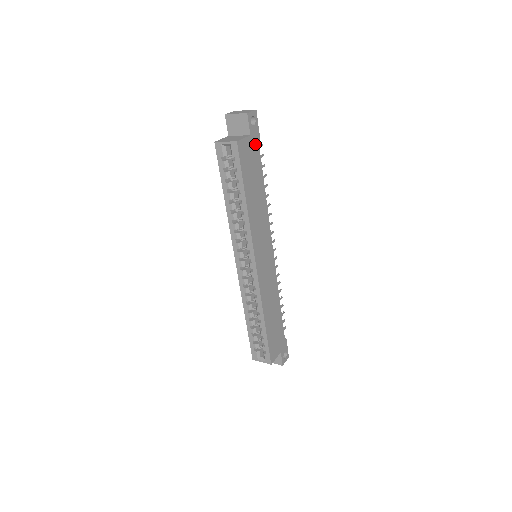
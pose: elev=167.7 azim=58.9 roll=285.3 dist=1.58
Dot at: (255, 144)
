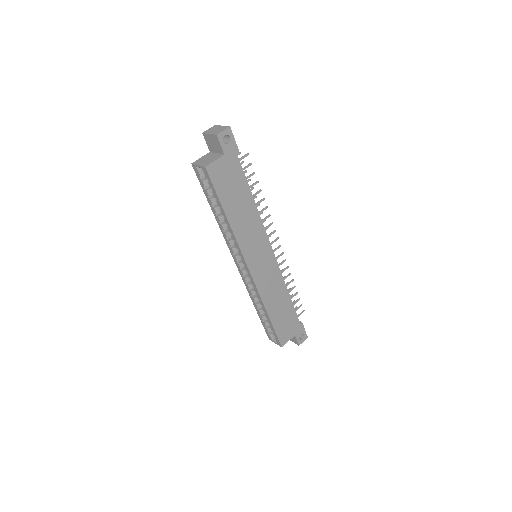
Dot at: (233, 160)
